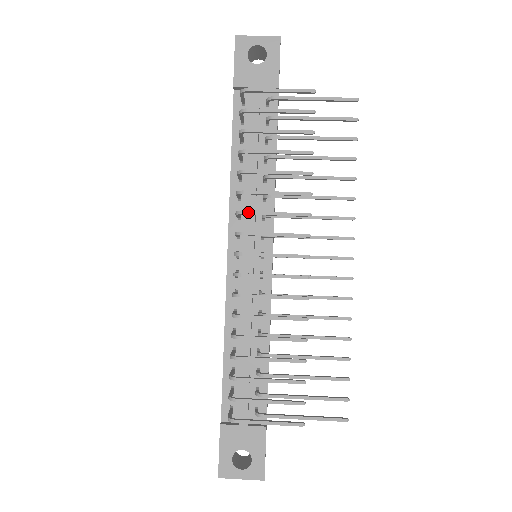
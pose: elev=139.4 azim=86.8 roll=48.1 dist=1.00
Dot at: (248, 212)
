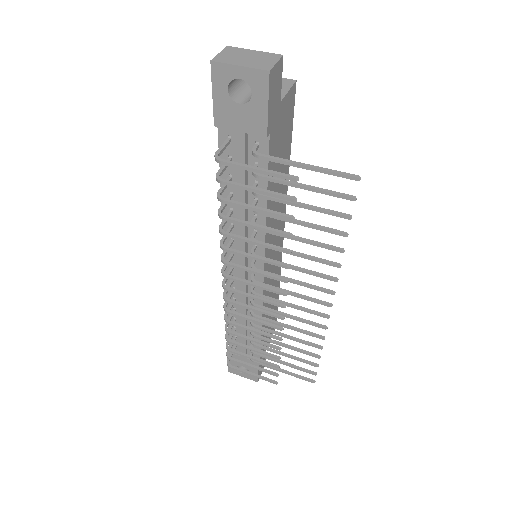
Dot at: (229, 265)
